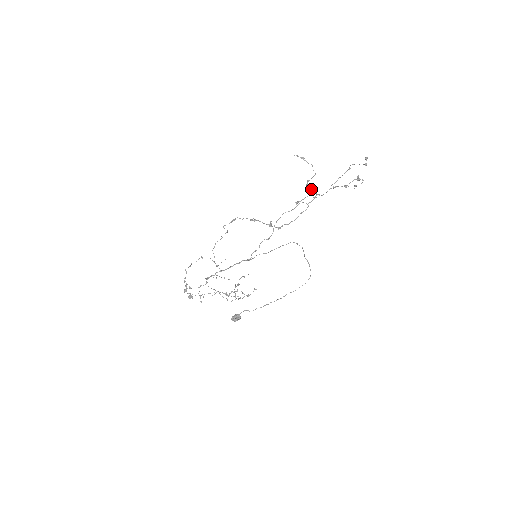
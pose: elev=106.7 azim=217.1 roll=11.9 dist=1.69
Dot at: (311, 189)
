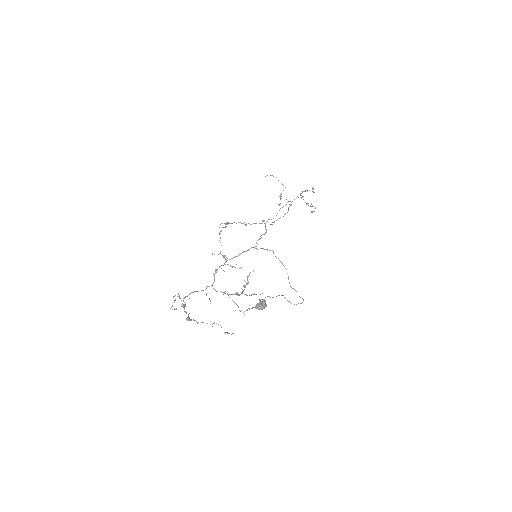
Dot at: occluded
